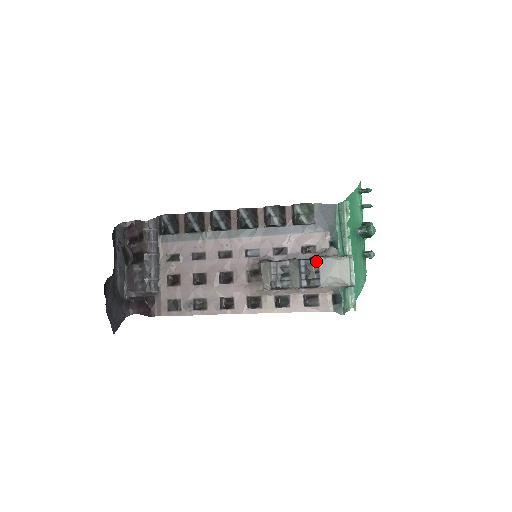
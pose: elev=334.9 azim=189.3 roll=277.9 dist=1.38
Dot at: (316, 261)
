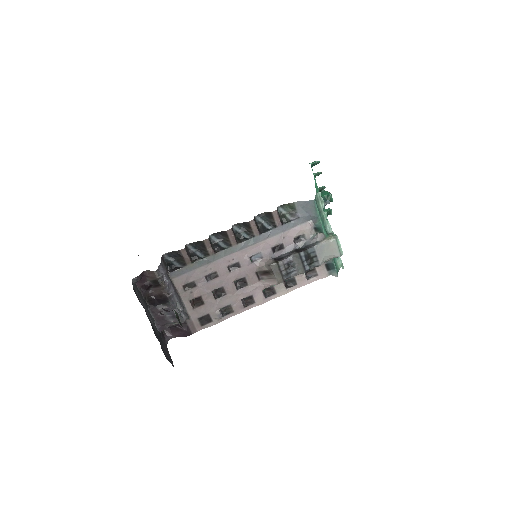
Dot at: (312, 249)
